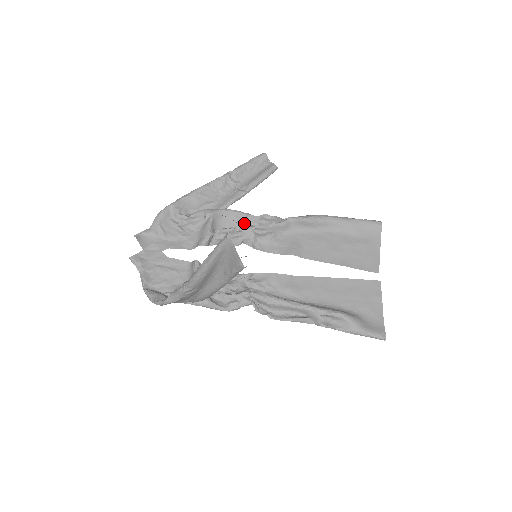
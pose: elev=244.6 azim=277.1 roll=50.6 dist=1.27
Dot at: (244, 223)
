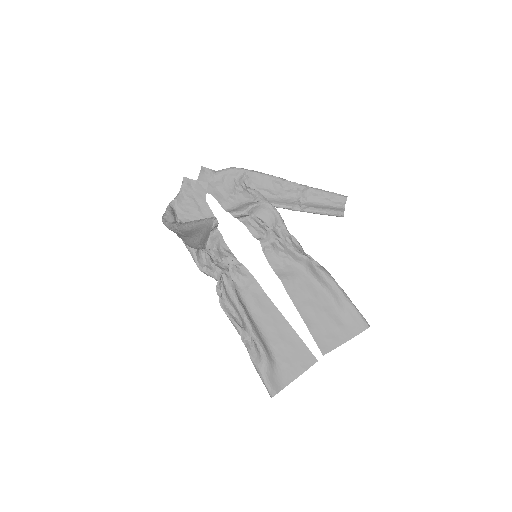
Dot at: (276, 228)
